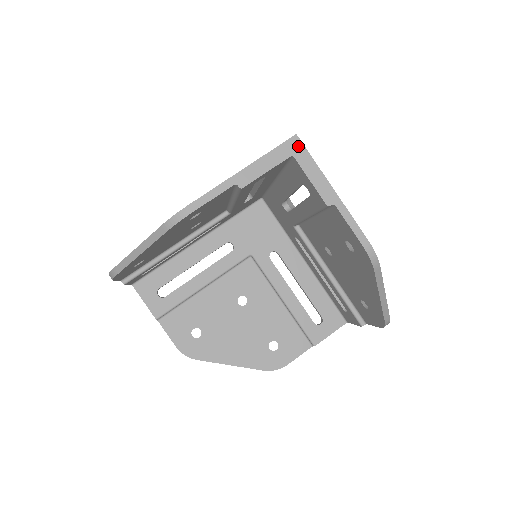
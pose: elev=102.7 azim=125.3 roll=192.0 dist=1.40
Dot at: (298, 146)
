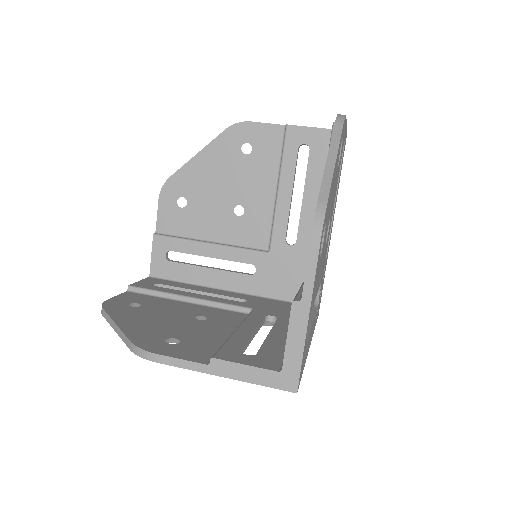
Dot at: occluded
